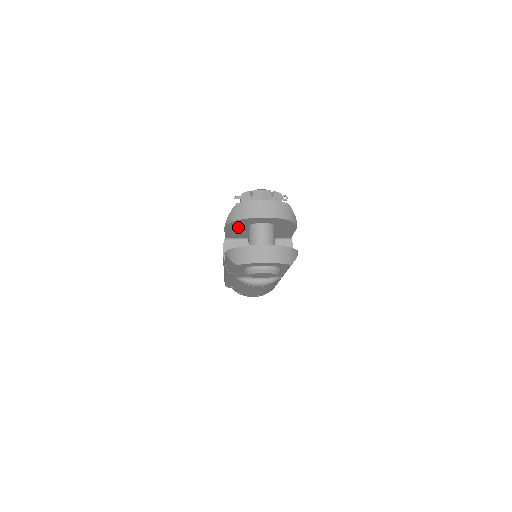
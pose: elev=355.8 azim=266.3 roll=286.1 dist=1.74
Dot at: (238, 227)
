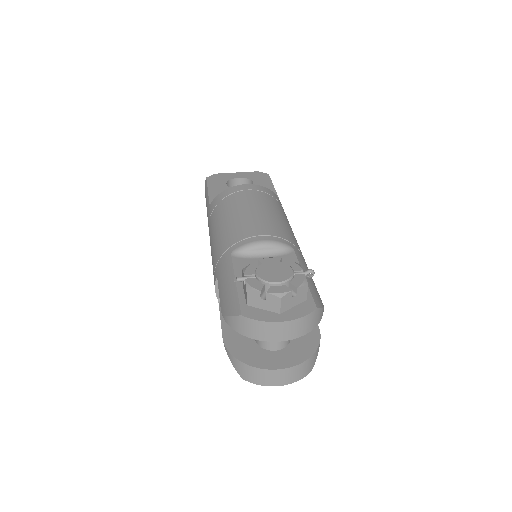
Dot at: occluded
